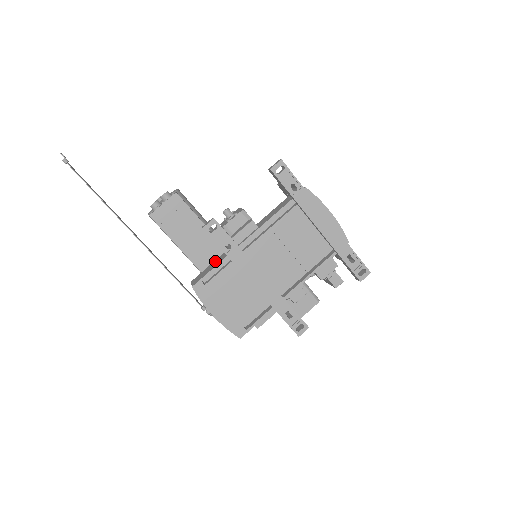
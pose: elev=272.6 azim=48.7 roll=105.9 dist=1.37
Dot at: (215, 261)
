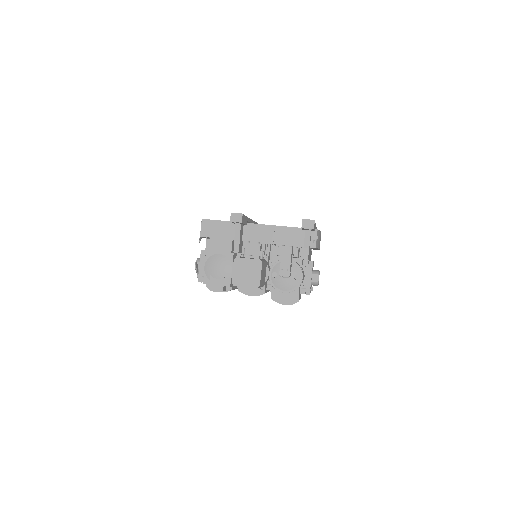
Dot at: occluded
